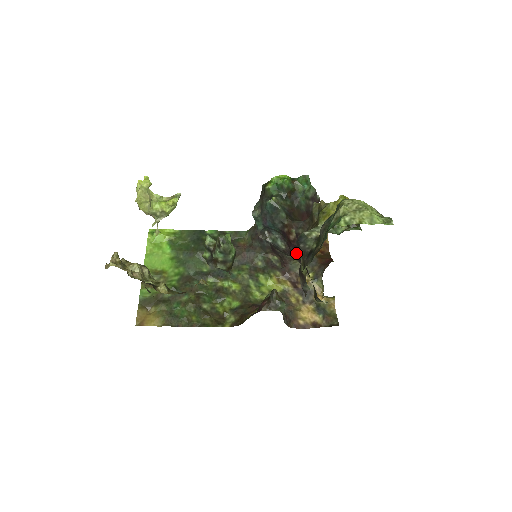
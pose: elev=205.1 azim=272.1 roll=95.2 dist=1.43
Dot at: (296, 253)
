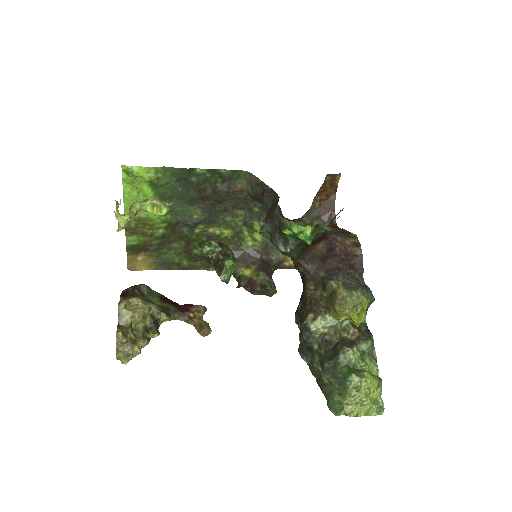
Dot at: occluded
